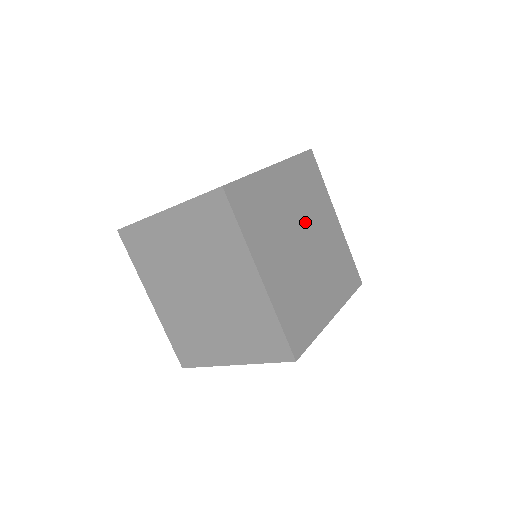
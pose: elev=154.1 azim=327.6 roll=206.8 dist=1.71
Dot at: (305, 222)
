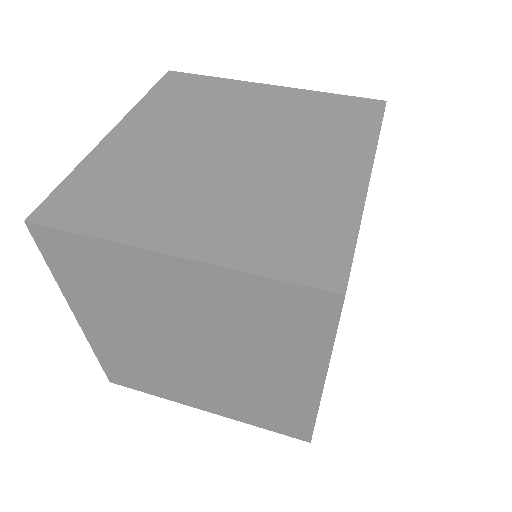
Dot at: occluded
